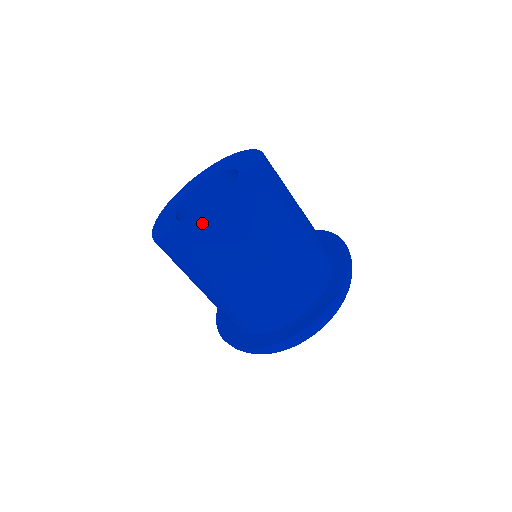
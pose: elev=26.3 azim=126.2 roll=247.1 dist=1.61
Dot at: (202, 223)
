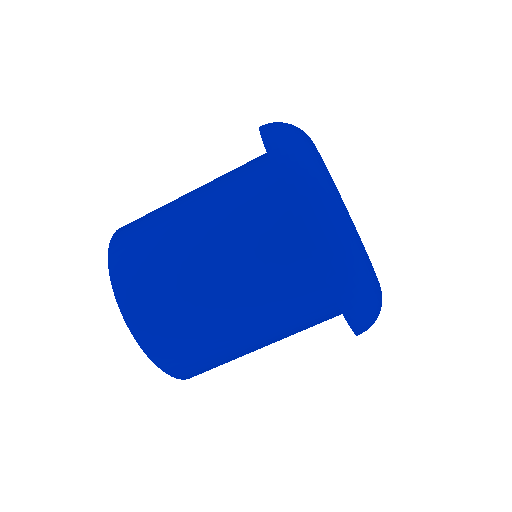
Dot at: occluded
